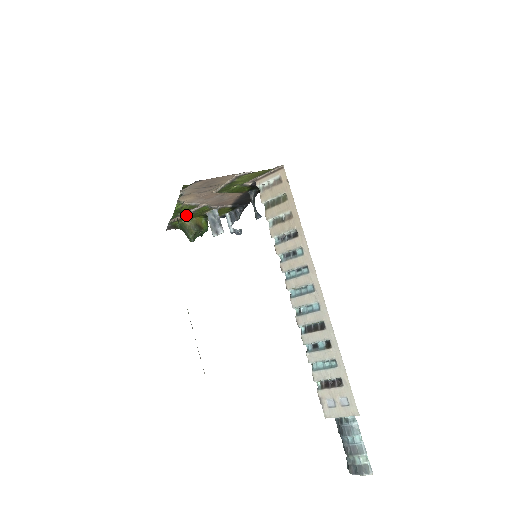
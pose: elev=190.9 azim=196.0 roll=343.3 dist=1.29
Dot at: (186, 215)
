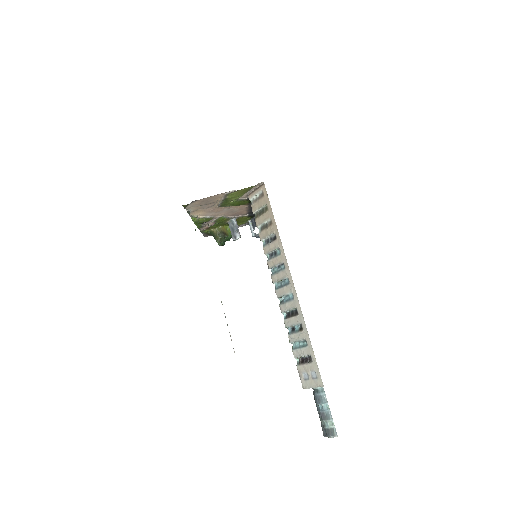
Dot at: (210, 225)
